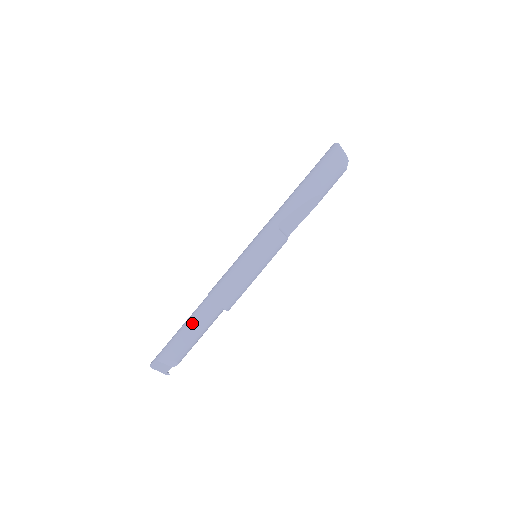
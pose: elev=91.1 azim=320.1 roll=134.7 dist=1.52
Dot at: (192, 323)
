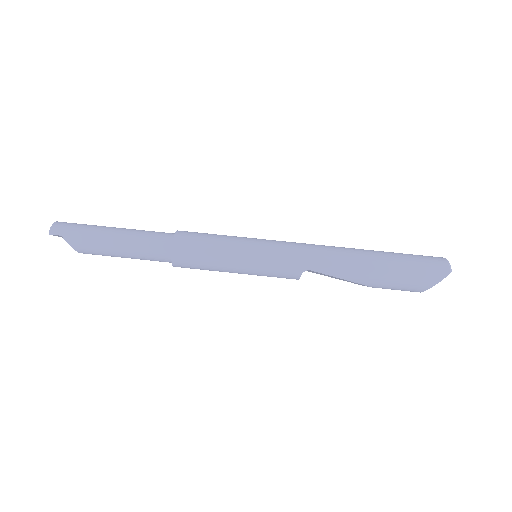
Dot at: (130, 248)
